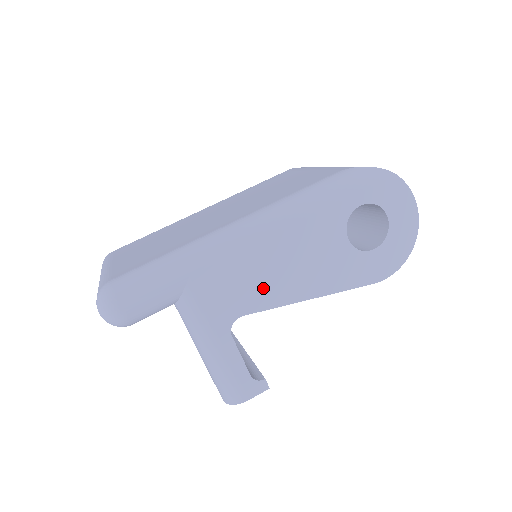
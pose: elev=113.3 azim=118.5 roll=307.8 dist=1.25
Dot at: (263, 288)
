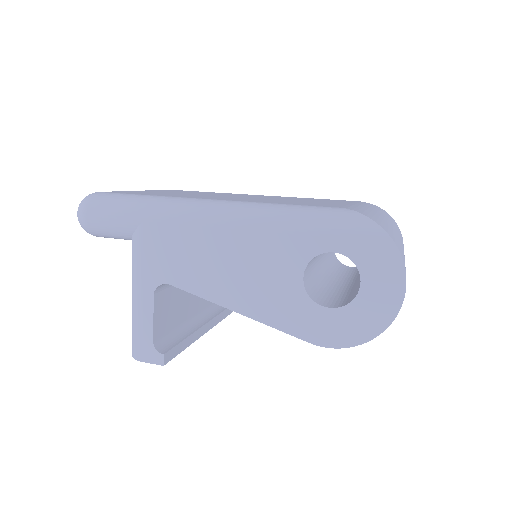
Dot at: (198, 272)
